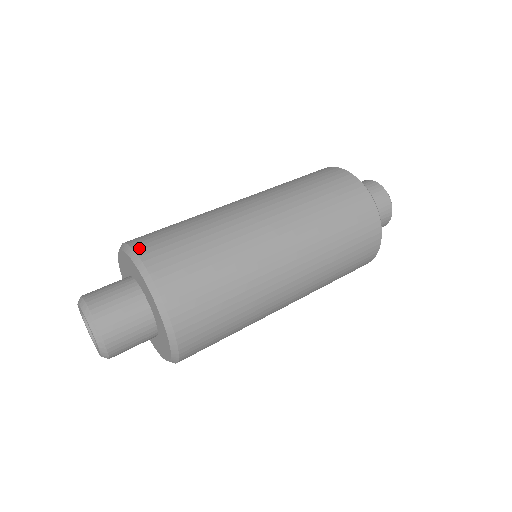
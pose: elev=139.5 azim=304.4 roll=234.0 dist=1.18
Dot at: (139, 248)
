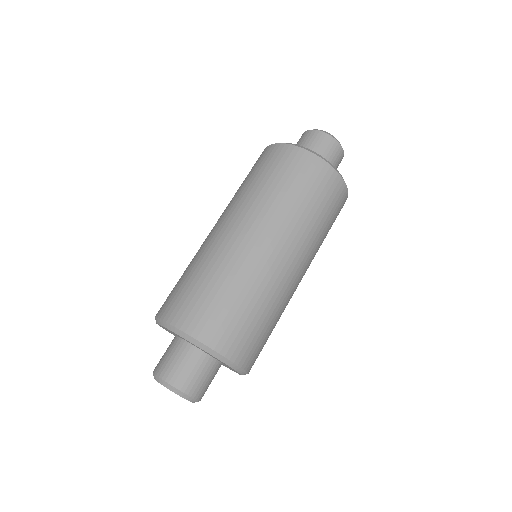
Dot at: (234, 357)
